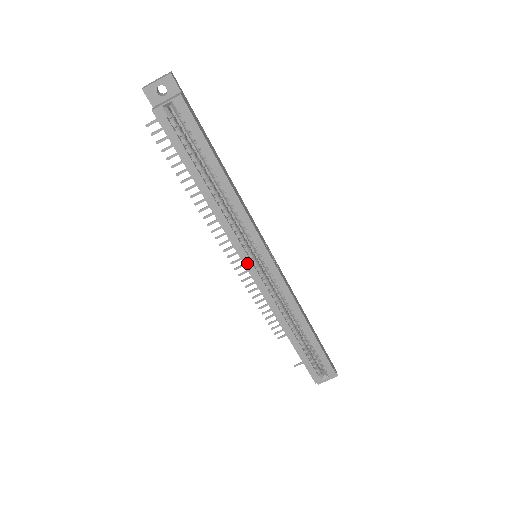
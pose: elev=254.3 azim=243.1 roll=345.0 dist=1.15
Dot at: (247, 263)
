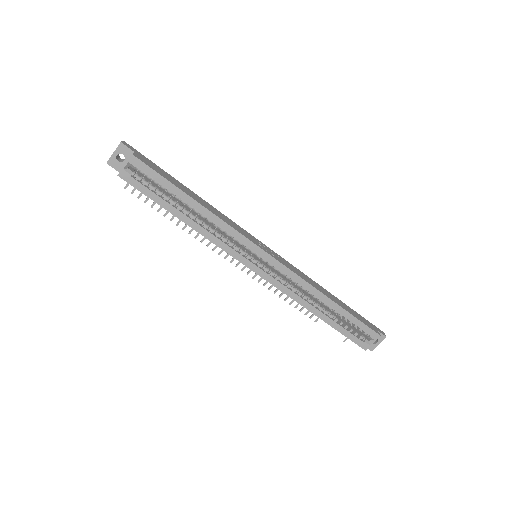
Dot at: (248, 264)
